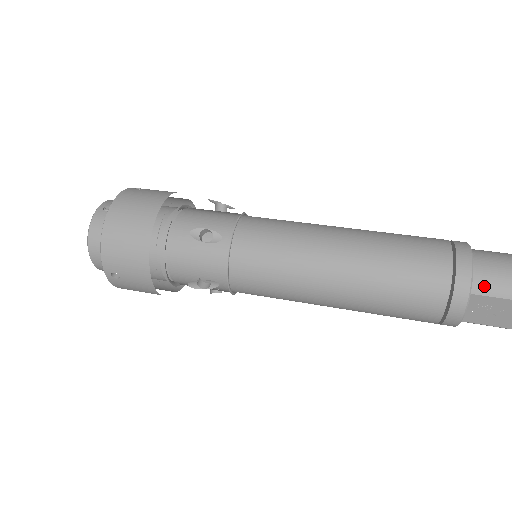
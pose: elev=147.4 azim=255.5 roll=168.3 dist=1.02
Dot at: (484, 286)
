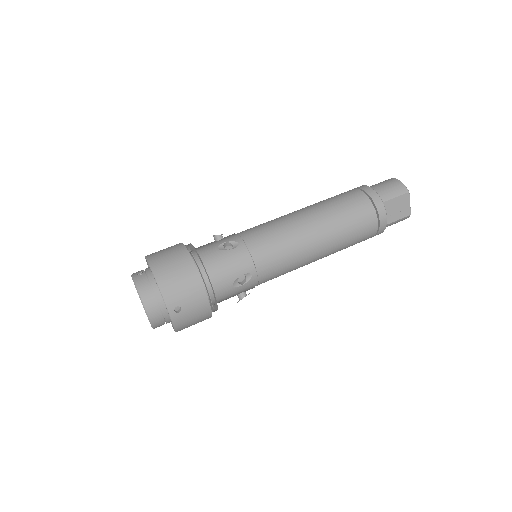
Dot at: (385, 196)
